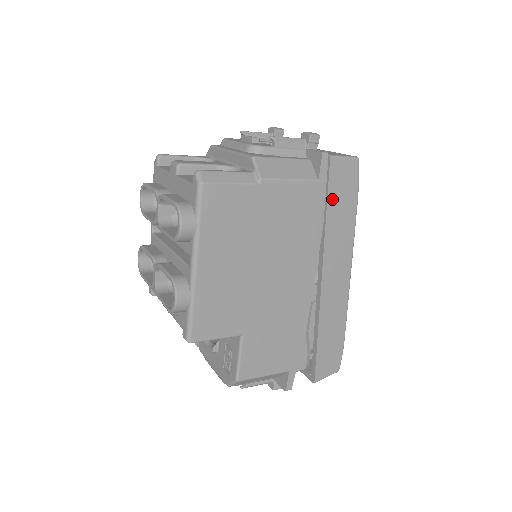
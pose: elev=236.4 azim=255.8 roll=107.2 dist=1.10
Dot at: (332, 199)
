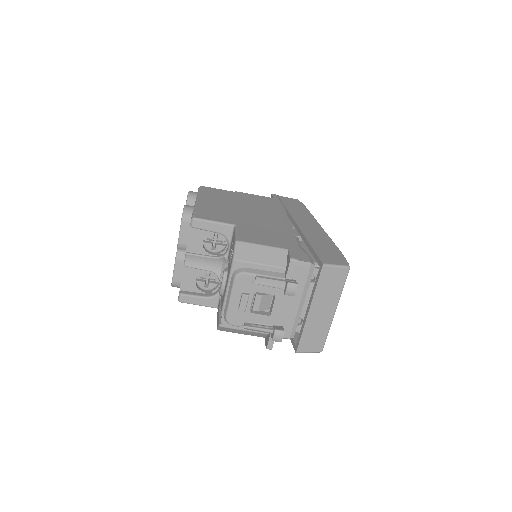
Dot at: (287, 204)
